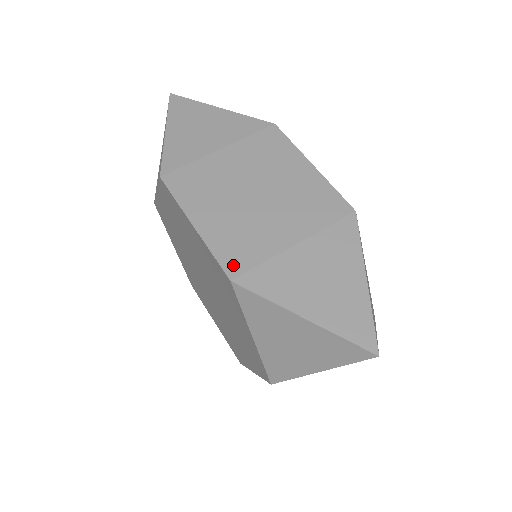
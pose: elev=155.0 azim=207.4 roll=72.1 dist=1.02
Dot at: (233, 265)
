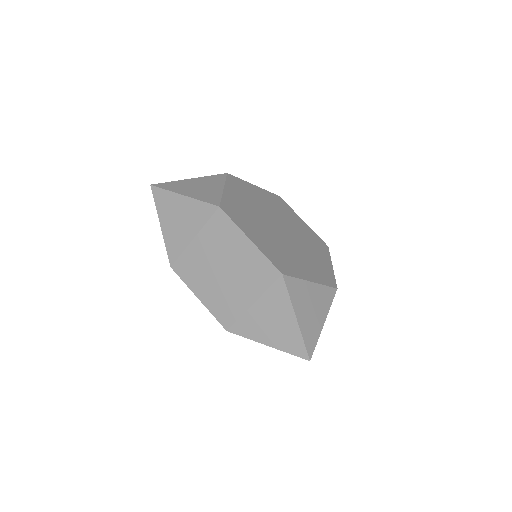
Dot at: (225, 322)
